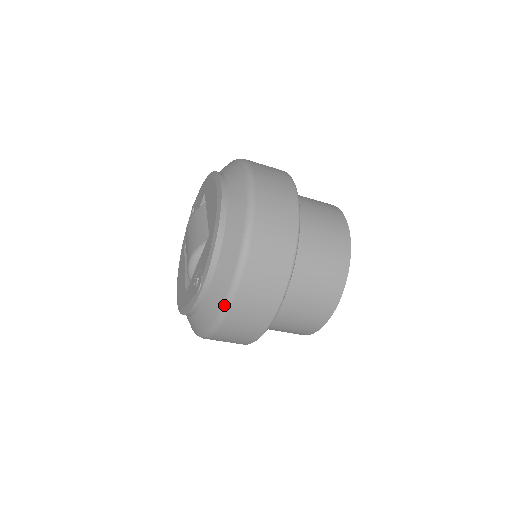
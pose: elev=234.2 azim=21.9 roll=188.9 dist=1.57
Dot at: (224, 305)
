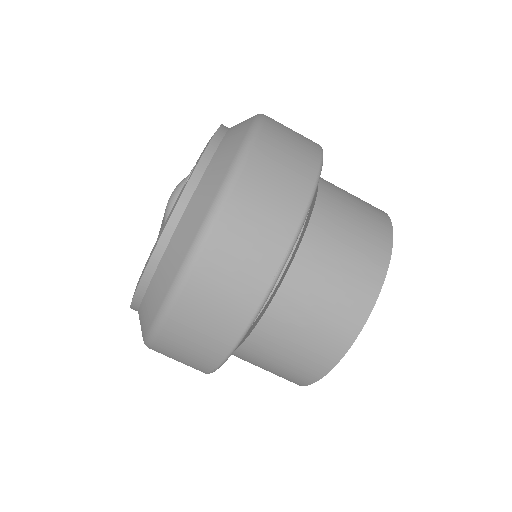
Dot at: (233, 165)
